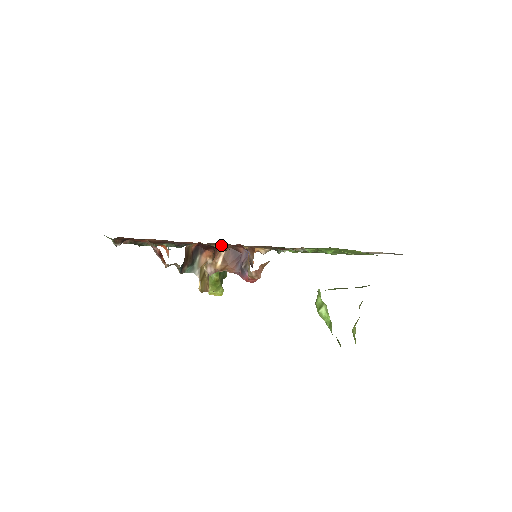
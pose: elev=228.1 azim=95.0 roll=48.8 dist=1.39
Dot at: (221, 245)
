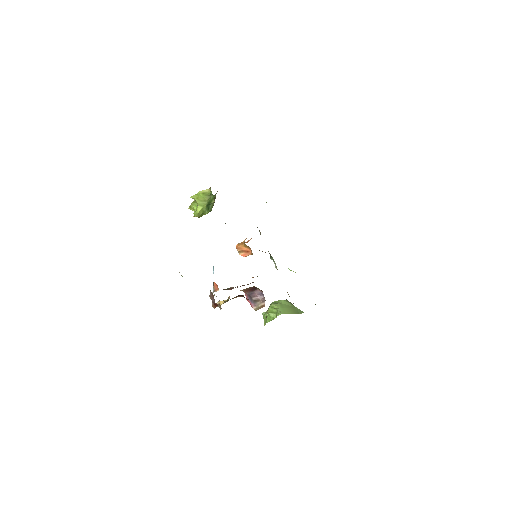
Dot at: occluded
